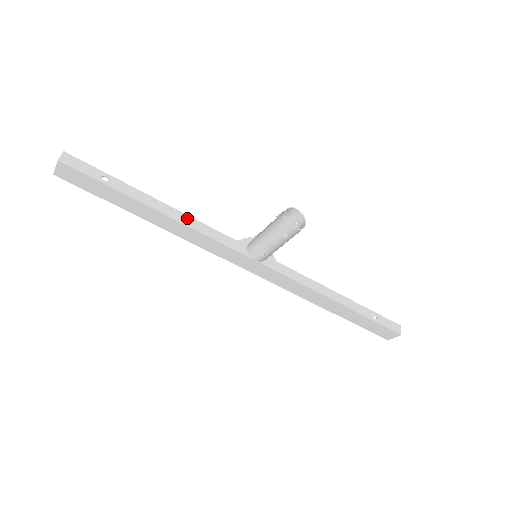
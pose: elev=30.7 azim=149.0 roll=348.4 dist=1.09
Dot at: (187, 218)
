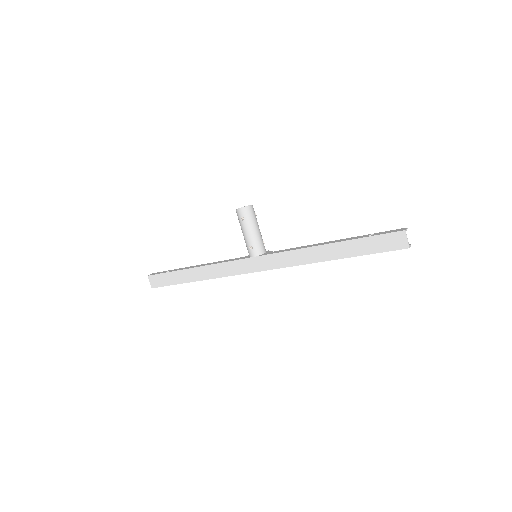
Dot at: (211, 263)
